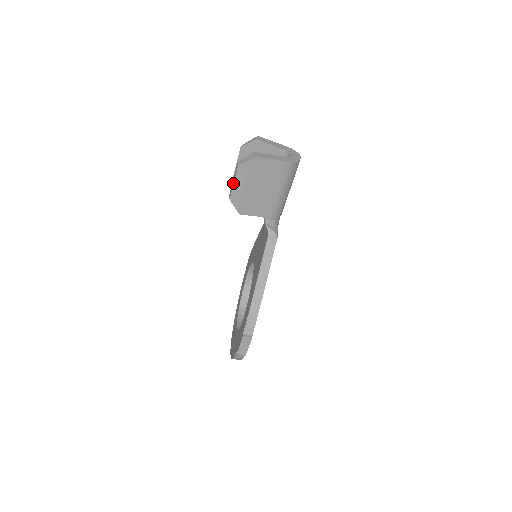
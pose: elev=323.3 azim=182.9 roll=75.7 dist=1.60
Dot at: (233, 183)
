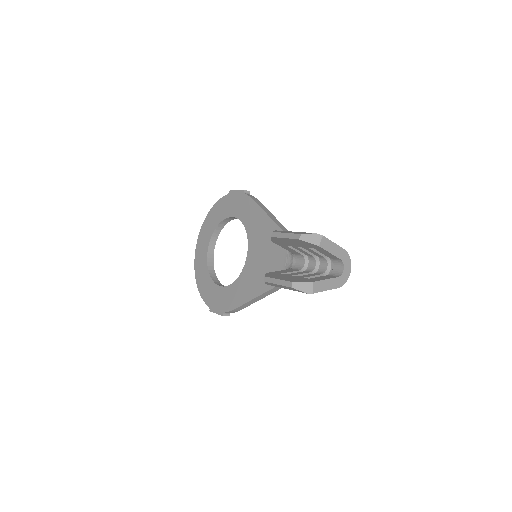
Dot at: (277, 284)
